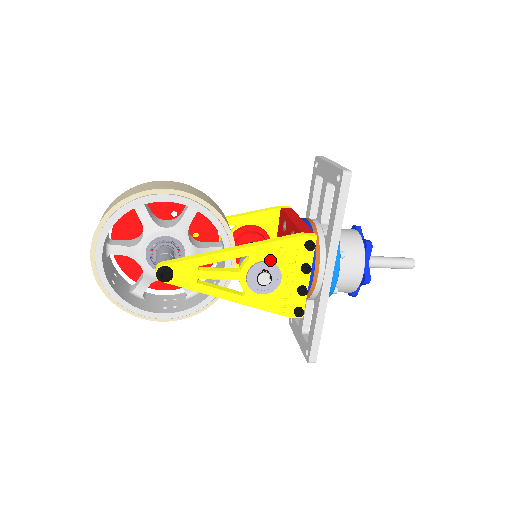
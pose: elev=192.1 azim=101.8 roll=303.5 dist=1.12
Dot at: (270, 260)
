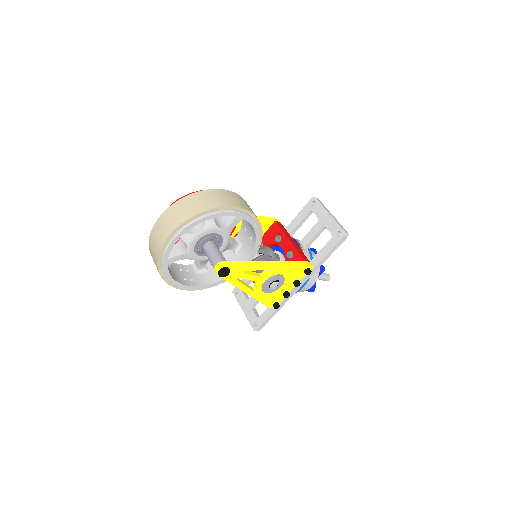
Dot at: (283, 275)
